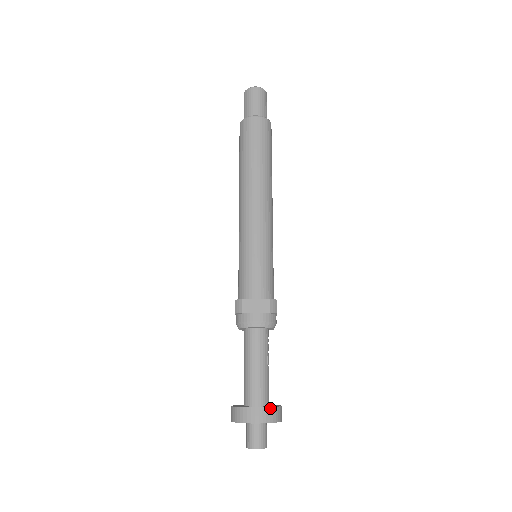
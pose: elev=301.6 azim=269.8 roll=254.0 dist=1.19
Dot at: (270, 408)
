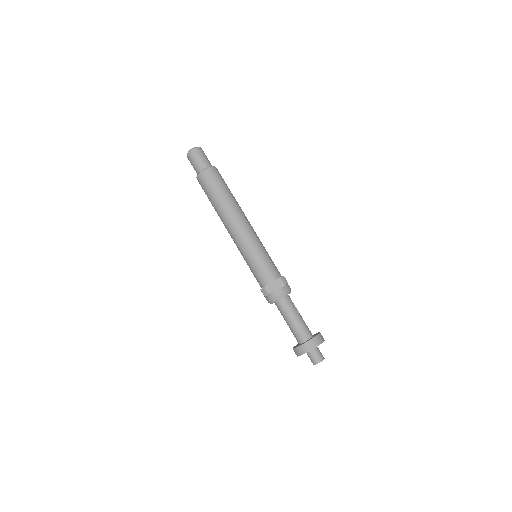
Dot at: (315, 337)
